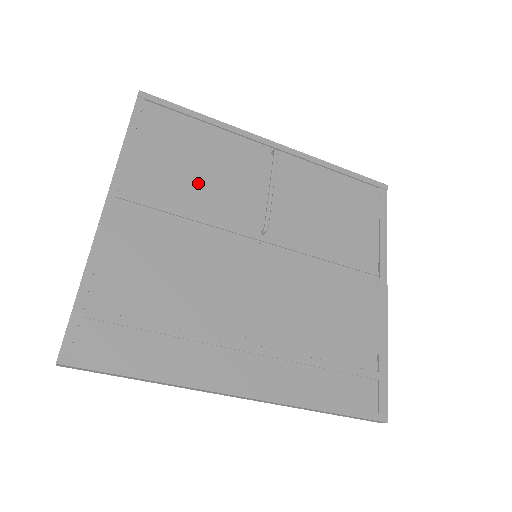
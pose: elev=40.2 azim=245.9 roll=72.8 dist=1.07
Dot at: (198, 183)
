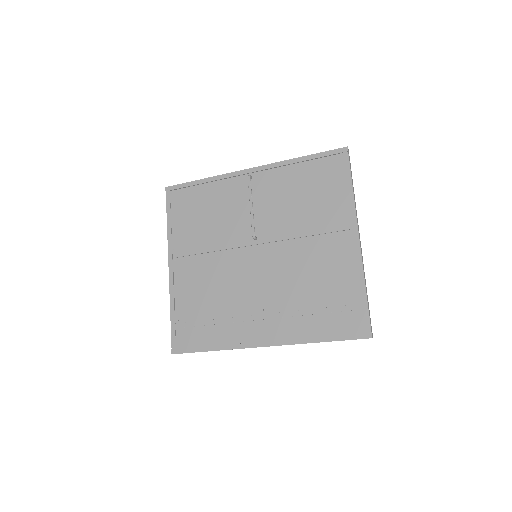
Dot at: (210, 226)
